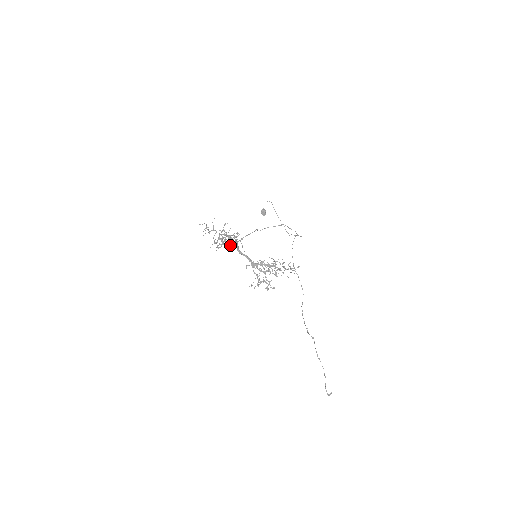
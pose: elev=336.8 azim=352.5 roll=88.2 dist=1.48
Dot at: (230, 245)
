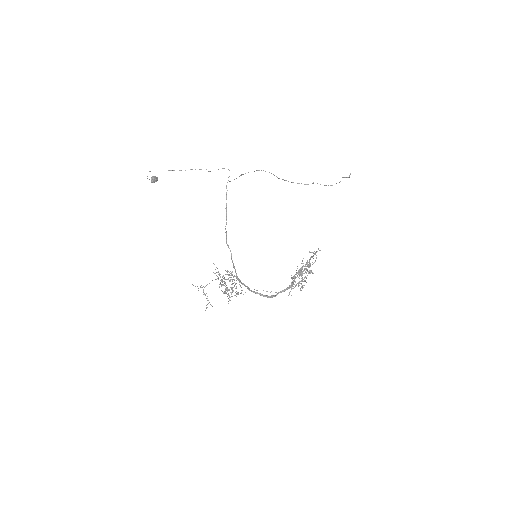
Dot at: (240, 285)
